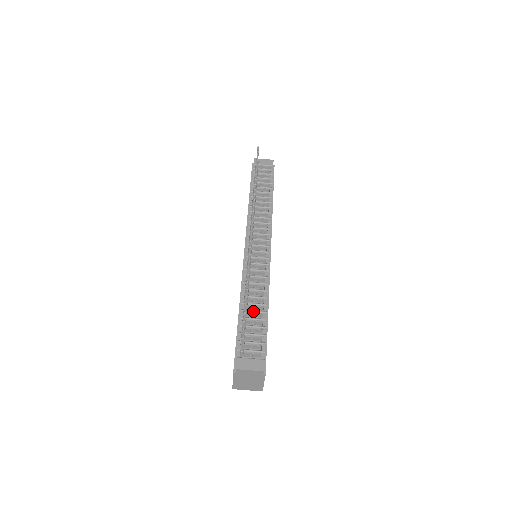
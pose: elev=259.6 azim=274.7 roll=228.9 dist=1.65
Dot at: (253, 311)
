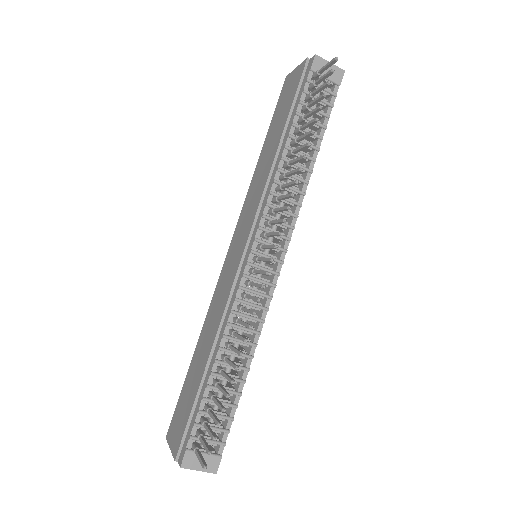
Dot at: occluded
